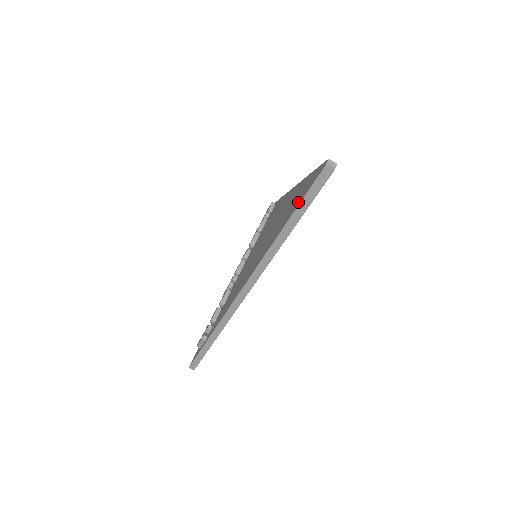
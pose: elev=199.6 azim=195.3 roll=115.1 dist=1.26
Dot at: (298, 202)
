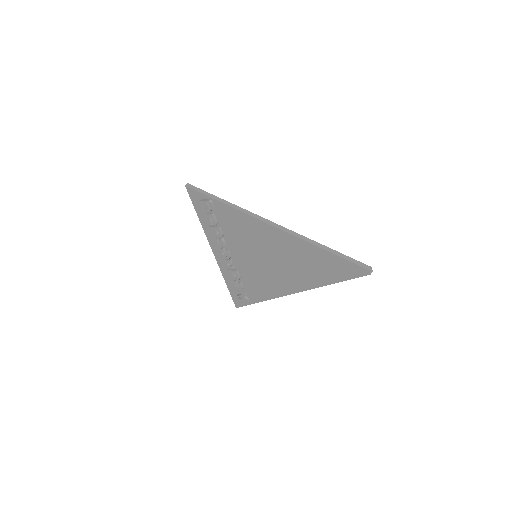
Dot at: (342, 276)
